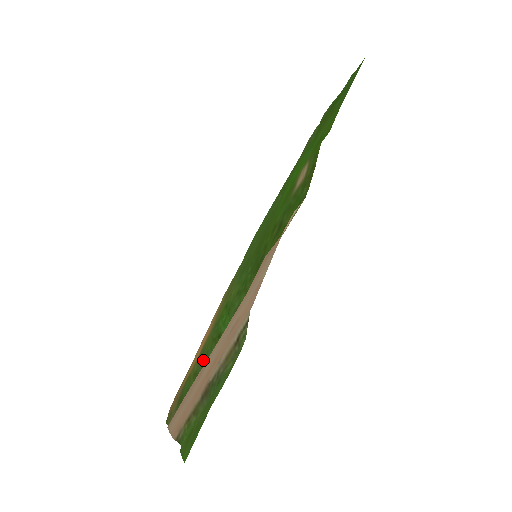
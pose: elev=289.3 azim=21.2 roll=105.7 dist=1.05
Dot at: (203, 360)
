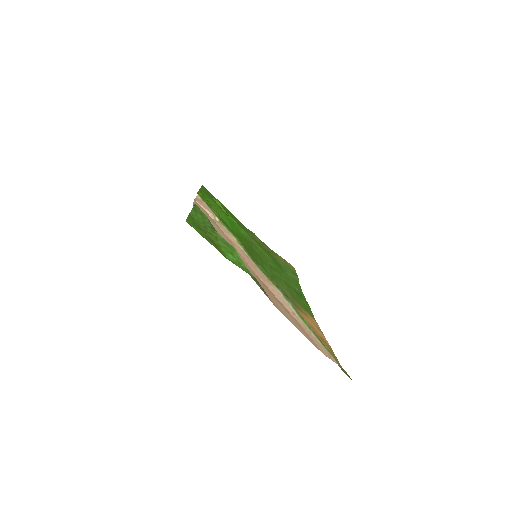
Dot at: occluded
